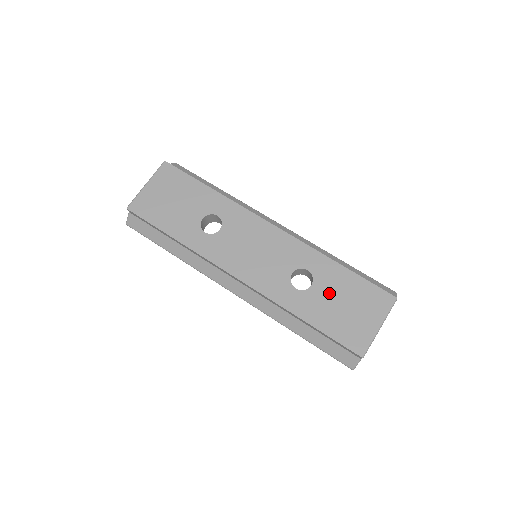
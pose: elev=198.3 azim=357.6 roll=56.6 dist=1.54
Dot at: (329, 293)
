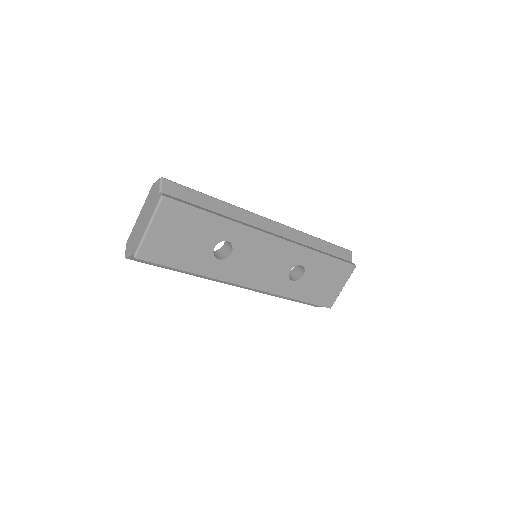
Dot at: (315, 277)
